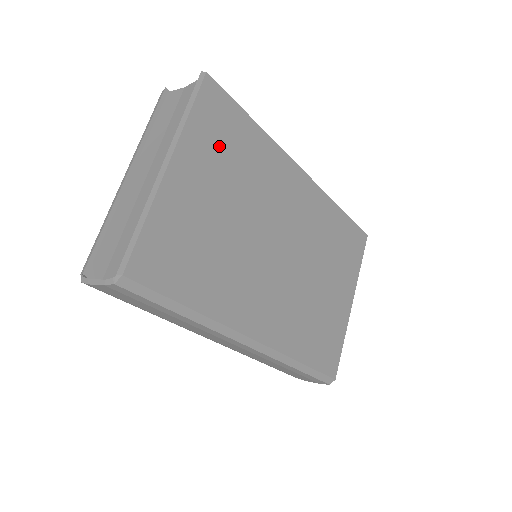
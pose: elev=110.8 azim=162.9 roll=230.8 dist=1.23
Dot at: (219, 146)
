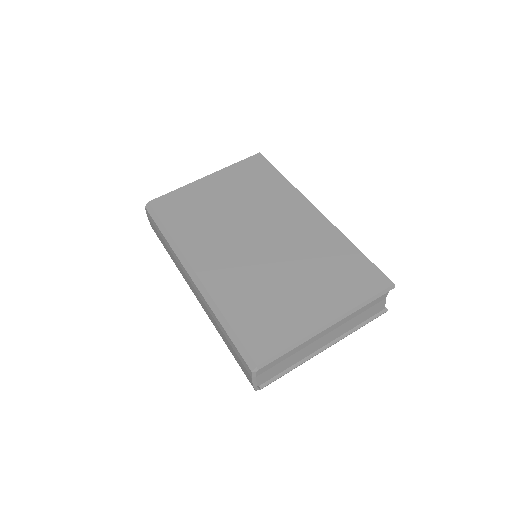
Dot at: (245, 178)
